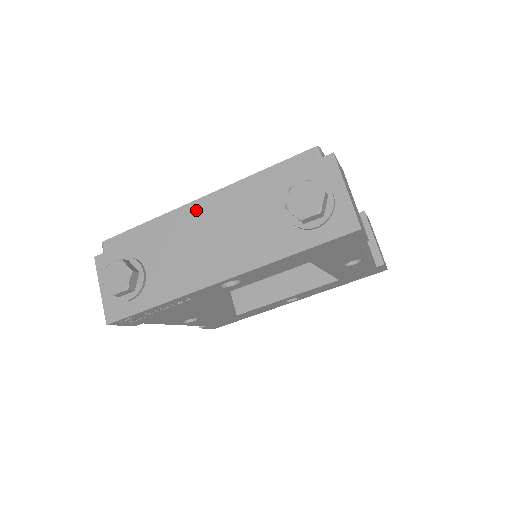
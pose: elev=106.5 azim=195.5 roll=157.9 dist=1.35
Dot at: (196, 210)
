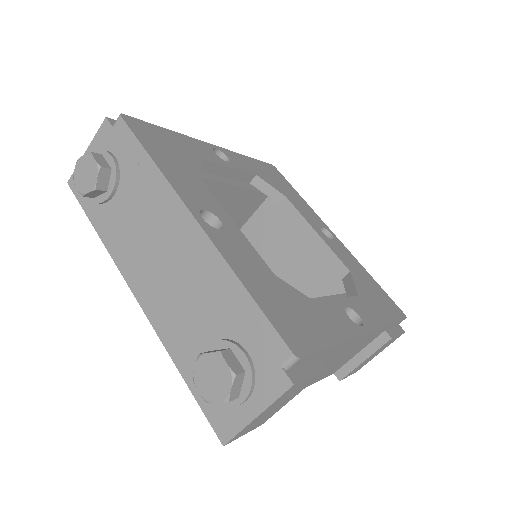
Dot at: (181, 220)
